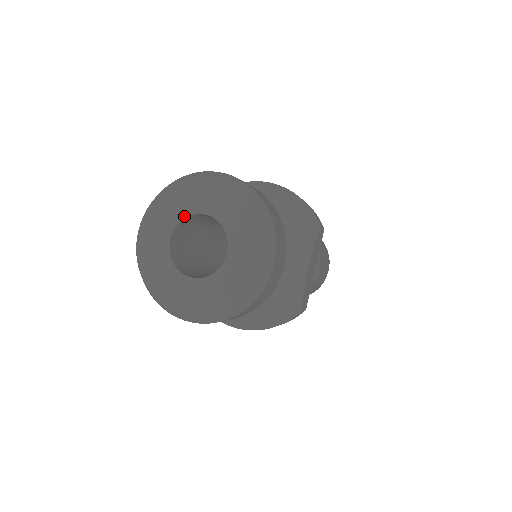
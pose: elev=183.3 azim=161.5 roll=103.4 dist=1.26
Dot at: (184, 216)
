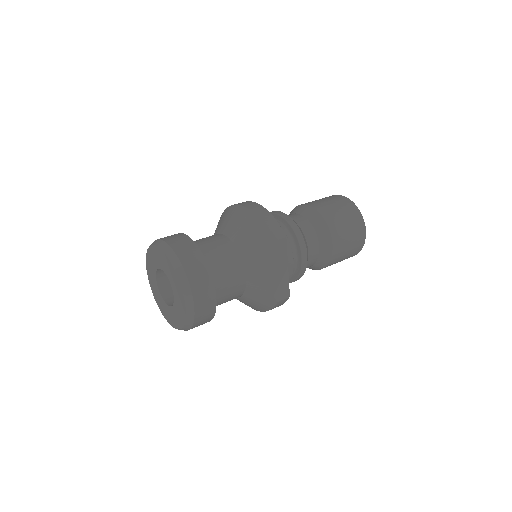
Dot at: (156, 269)
